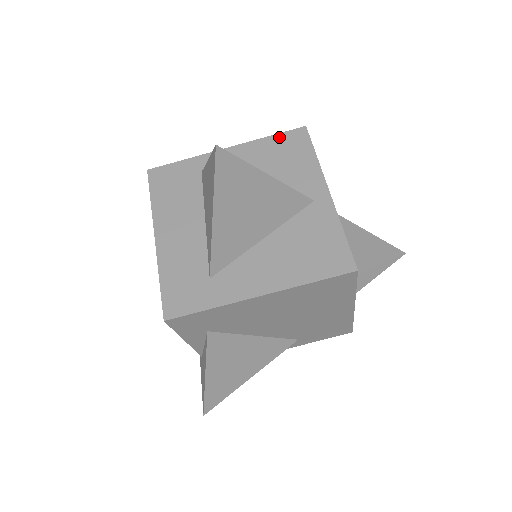
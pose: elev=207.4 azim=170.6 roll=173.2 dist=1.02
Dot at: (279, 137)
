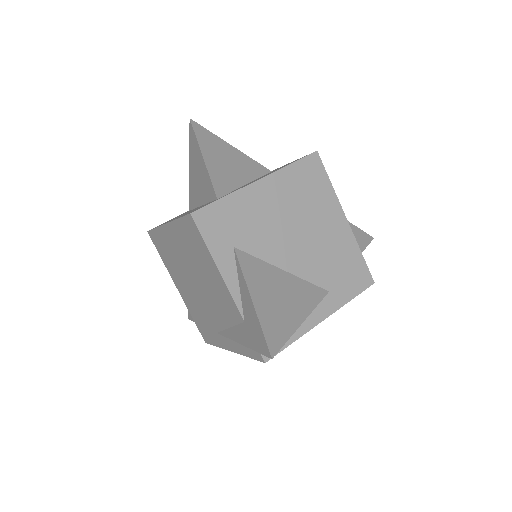
Dot at: occluded
